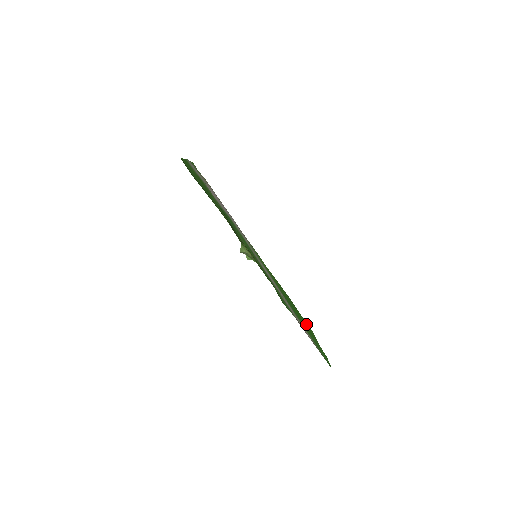
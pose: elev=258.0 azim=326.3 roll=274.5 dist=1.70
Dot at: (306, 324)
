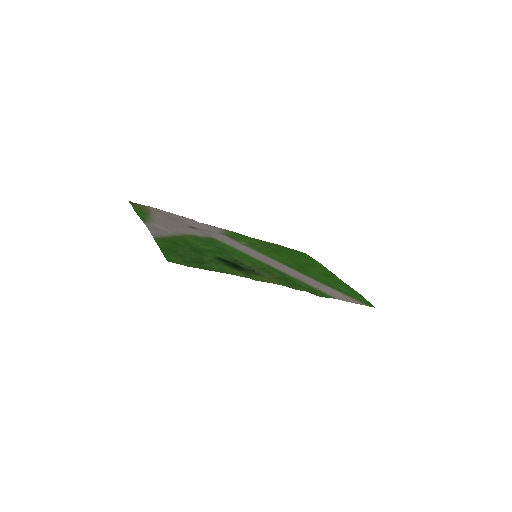
Dot at: (317, 267)
